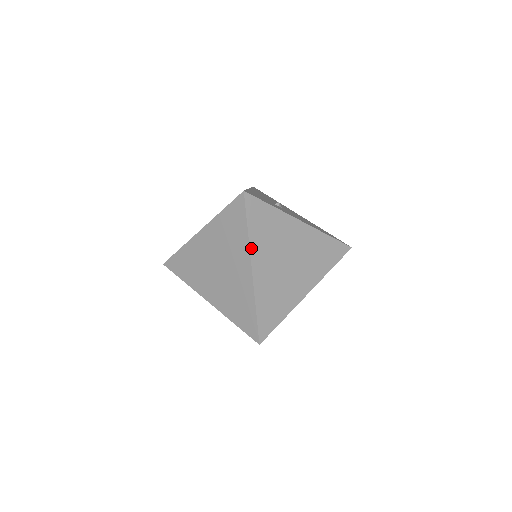
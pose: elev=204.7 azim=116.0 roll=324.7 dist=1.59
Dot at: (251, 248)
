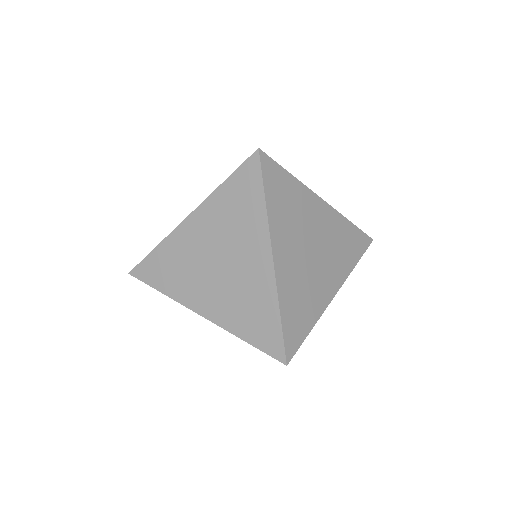
Dot at: (270, 227)
